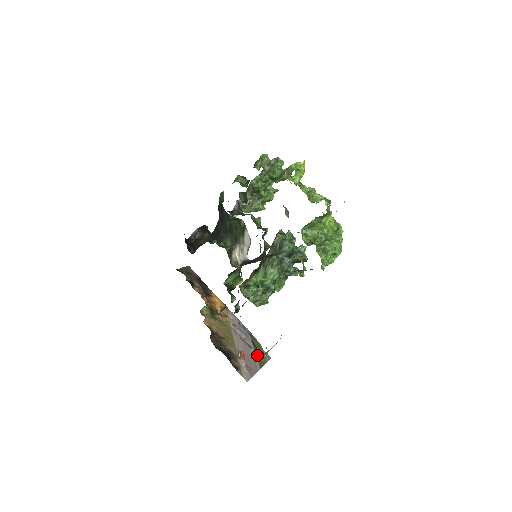
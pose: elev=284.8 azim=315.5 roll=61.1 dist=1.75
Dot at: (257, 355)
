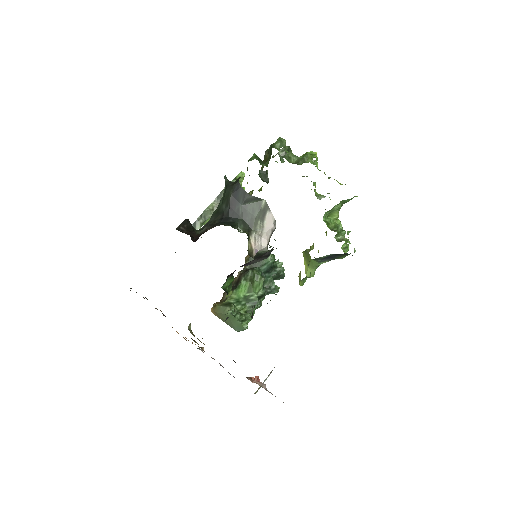
Dot at: occluded
